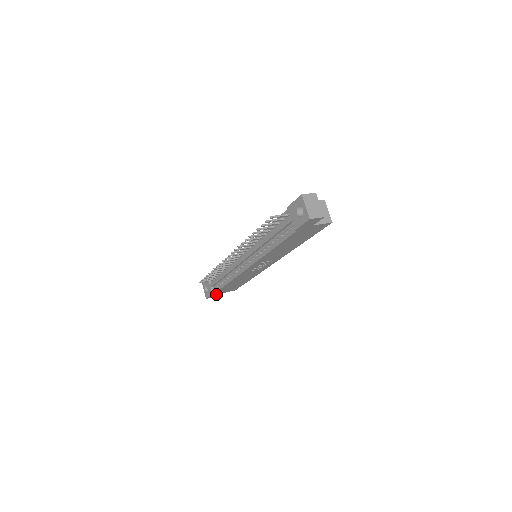
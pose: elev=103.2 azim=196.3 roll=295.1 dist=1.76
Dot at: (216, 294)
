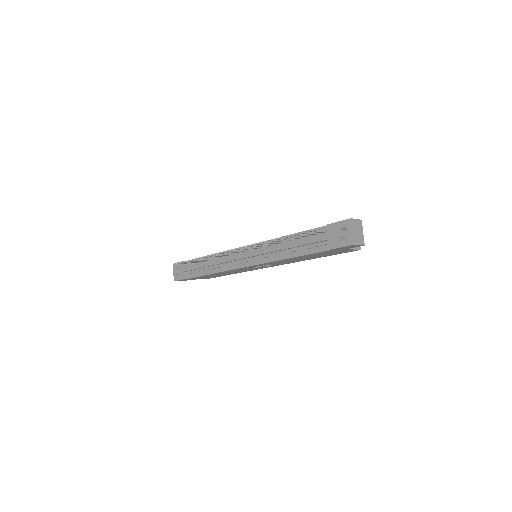
Dot at: (187, 279)
